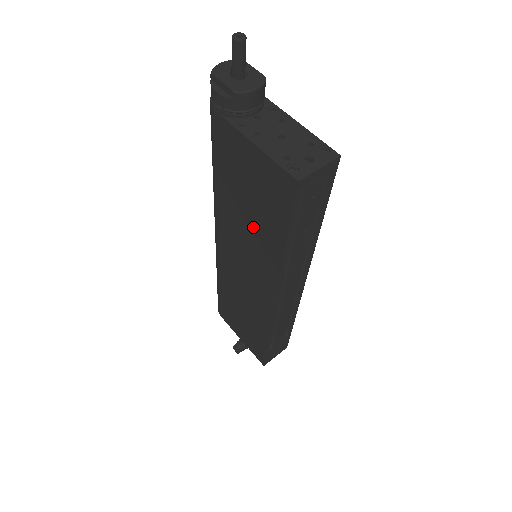
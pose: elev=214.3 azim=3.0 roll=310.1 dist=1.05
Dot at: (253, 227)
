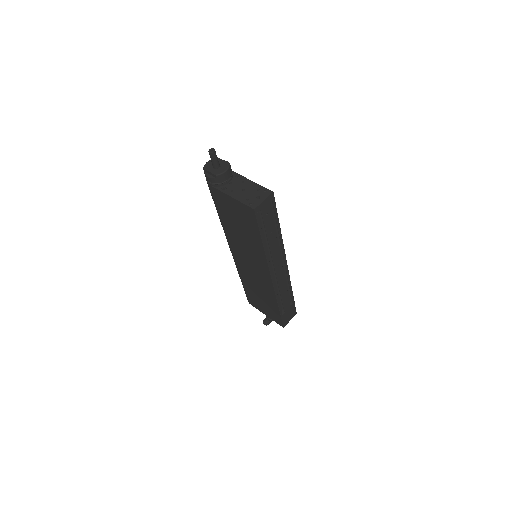
Dot at: (245, 238)
